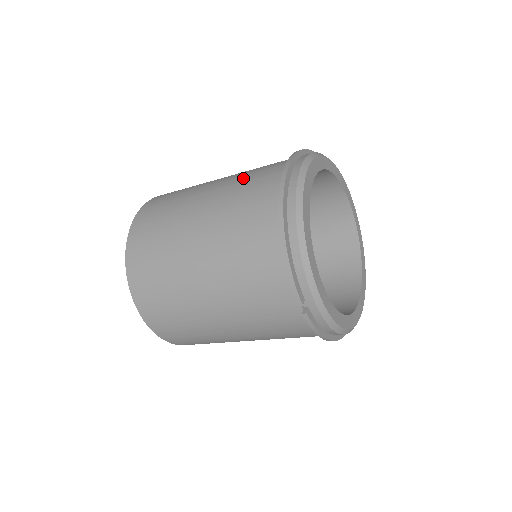
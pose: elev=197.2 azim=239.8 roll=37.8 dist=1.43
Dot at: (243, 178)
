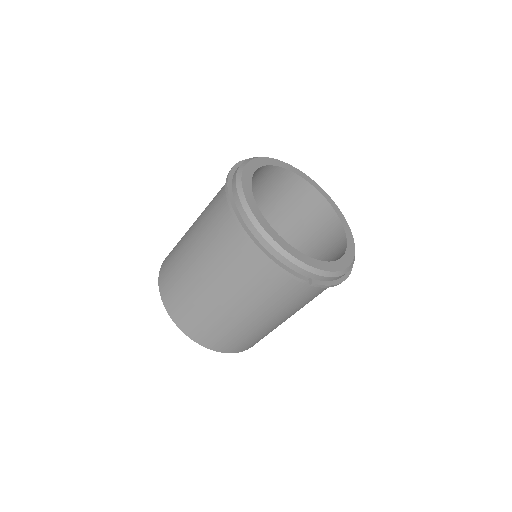
Dot at: (207, 221)
